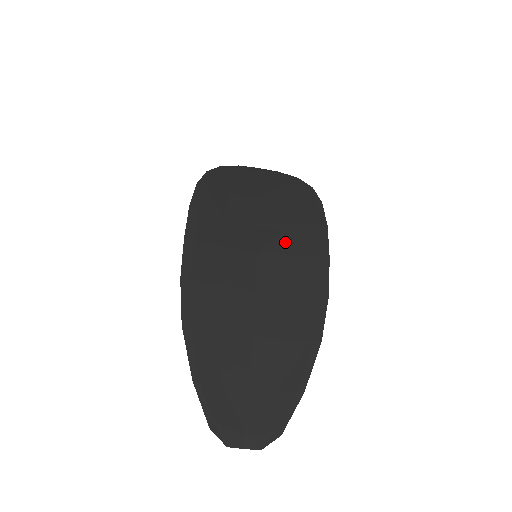
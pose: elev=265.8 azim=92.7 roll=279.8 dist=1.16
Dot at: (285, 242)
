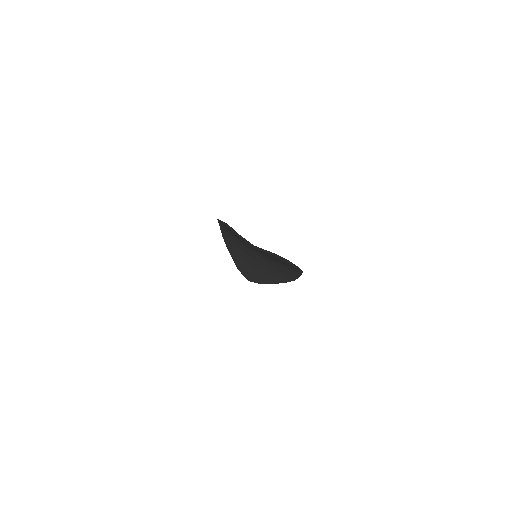
Dot at: occluded
